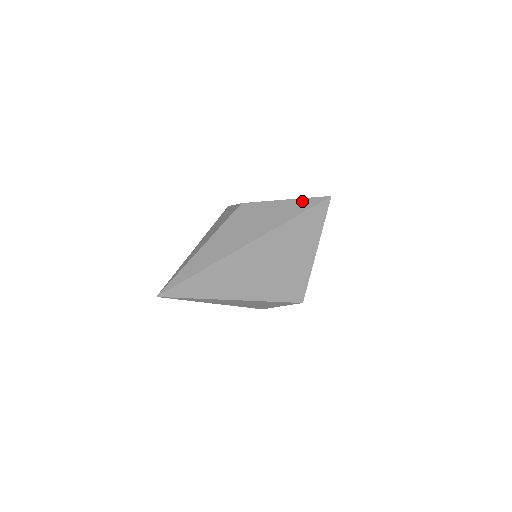
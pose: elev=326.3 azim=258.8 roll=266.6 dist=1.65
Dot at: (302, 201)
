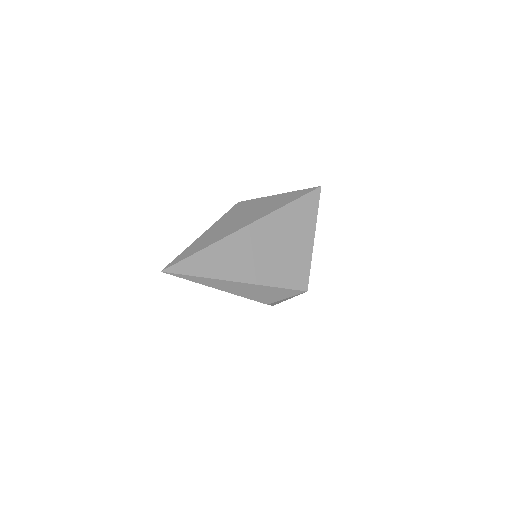
Dot at: (295, 193)
